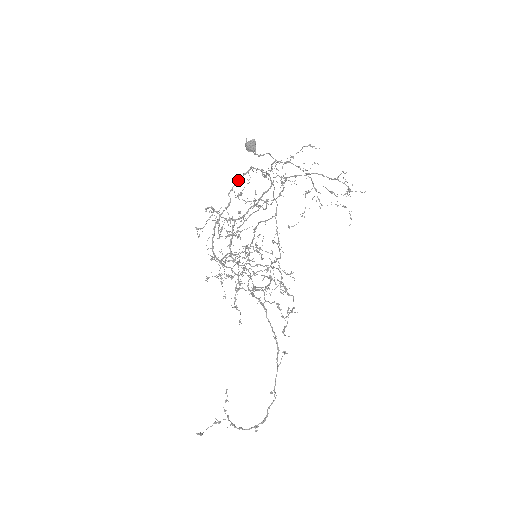
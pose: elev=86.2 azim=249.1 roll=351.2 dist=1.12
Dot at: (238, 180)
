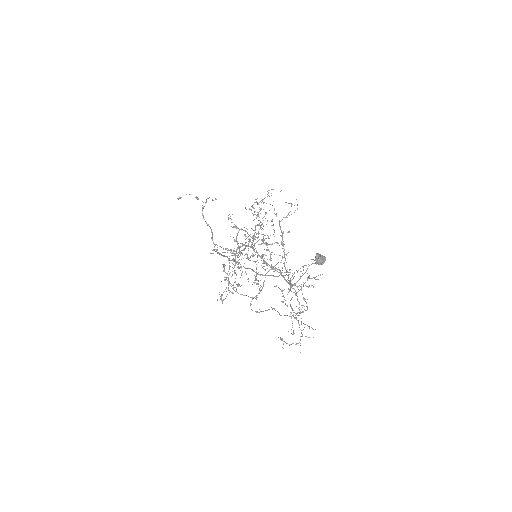
Dot at: occluded
